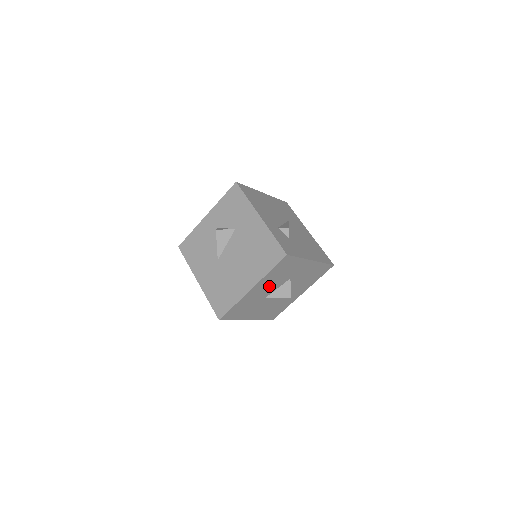
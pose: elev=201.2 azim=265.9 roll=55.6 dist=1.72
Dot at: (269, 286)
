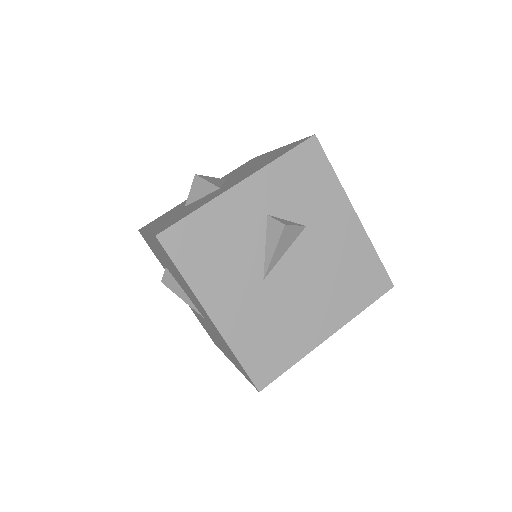
Dot at: occluded
